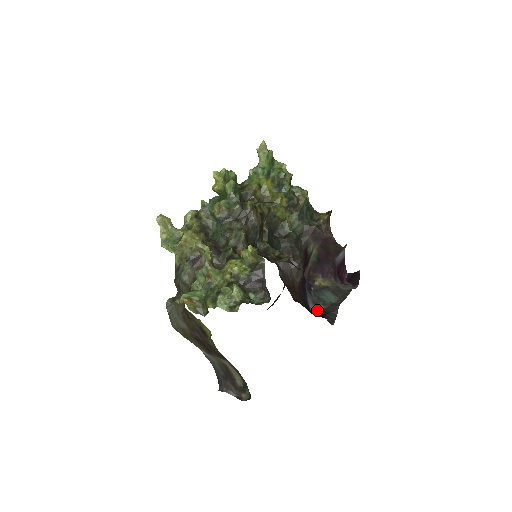
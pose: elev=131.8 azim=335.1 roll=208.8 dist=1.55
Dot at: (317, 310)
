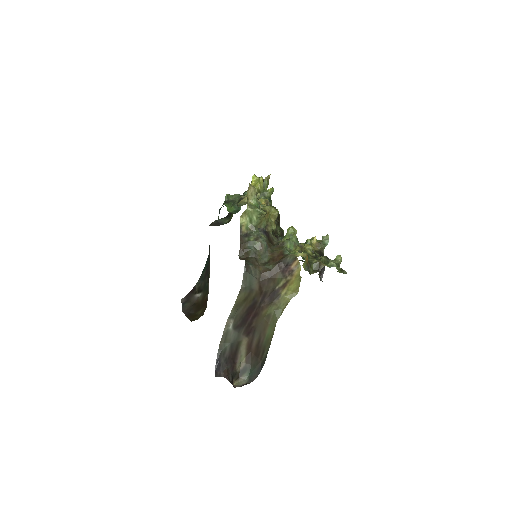
Dot at: occluded
